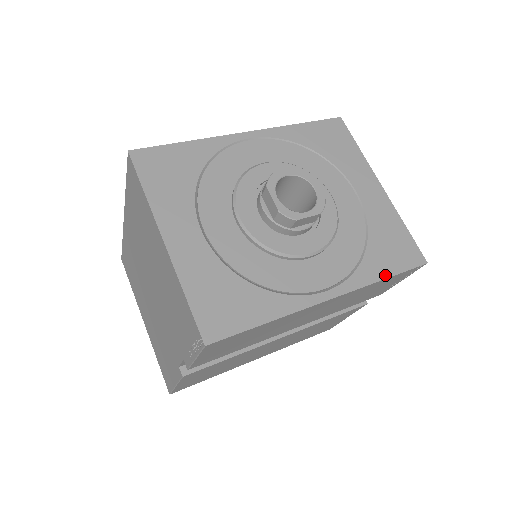
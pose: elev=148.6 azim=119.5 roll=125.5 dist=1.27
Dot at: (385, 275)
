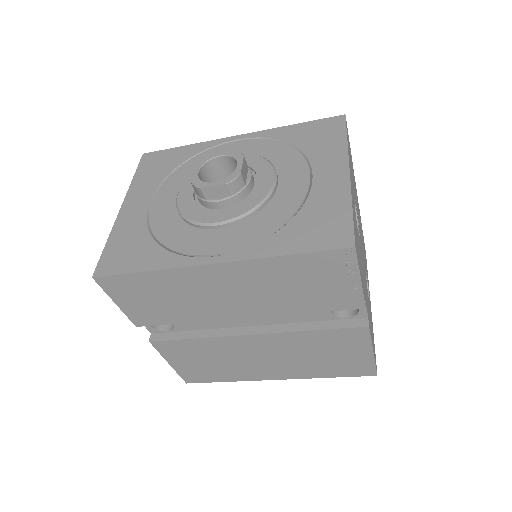
Dot at: (288, 252)
